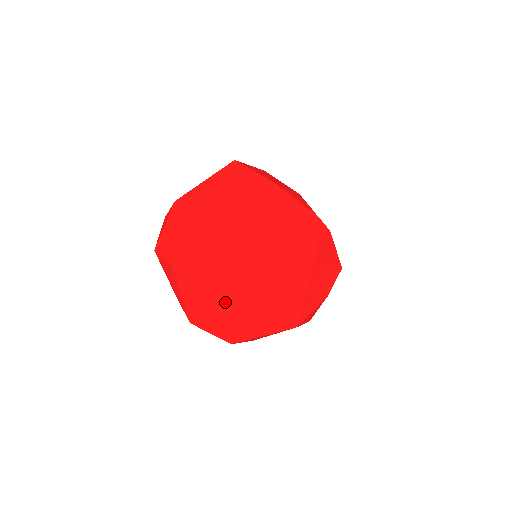
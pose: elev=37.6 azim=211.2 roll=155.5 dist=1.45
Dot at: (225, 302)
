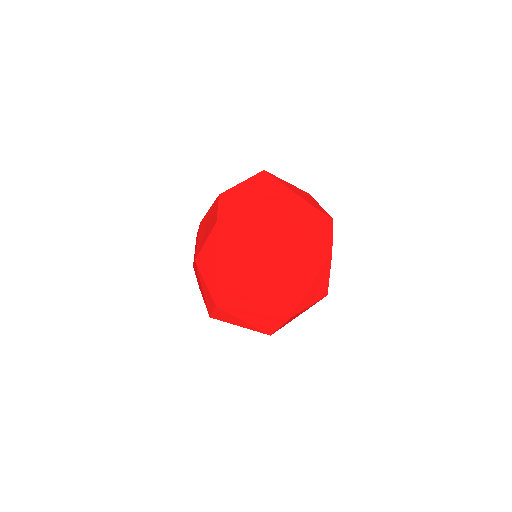
Dot at: (313, 293)
